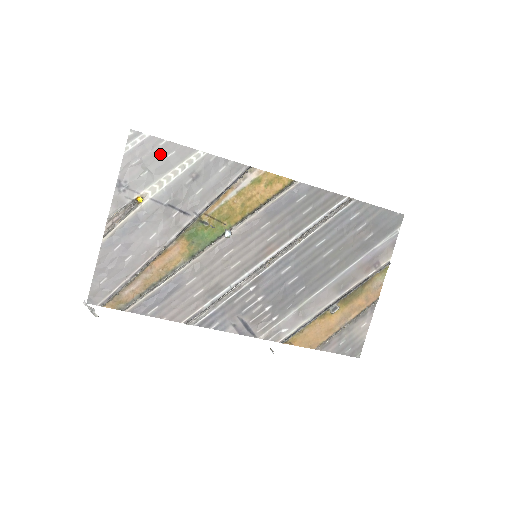
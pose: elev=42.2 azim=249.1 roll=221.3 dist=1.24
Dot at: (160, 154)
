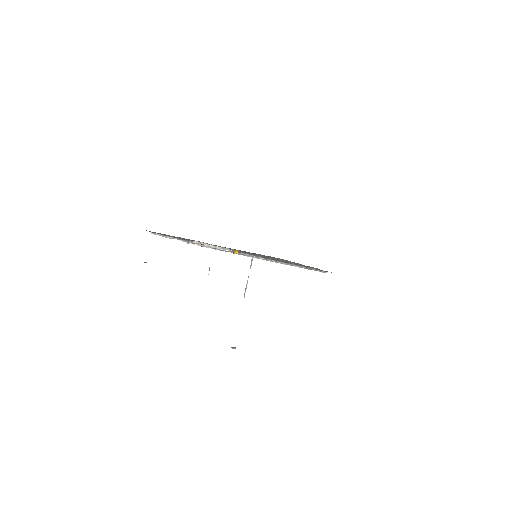
Dot at: occluded
